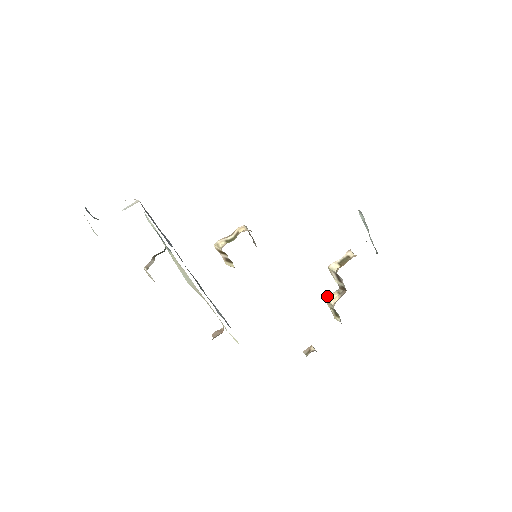
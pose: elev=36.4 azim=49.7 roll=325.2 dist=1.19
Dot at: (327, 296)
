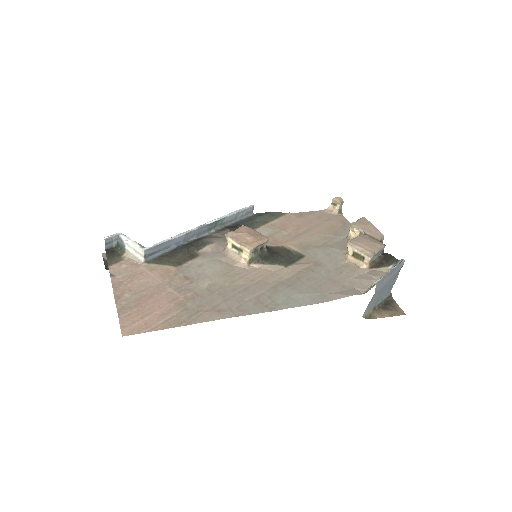
Dot at: (352, 226)
